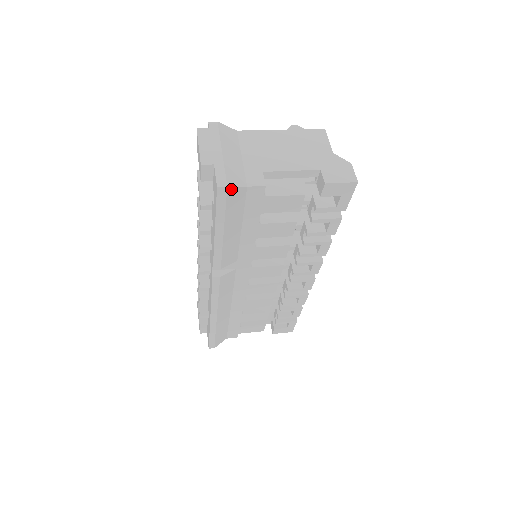
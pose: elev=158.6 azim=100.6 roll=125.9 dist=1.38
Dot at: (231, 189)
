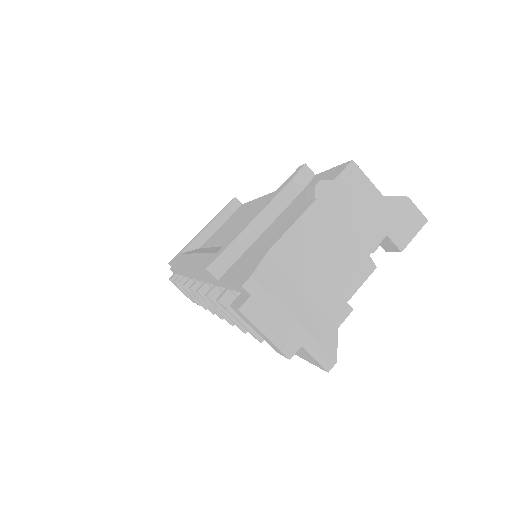
Dot at: (334, 354)
